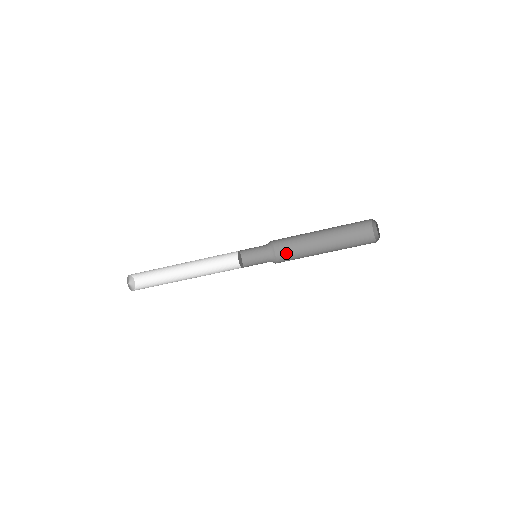
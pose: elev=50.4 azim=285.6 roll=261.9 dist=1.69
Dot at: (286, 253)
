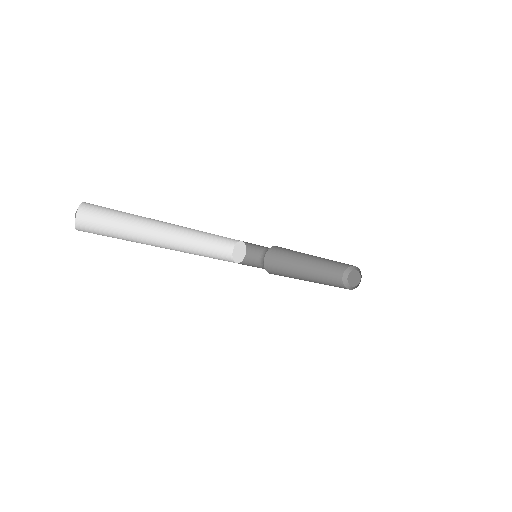
Dot at: (275, 269)
